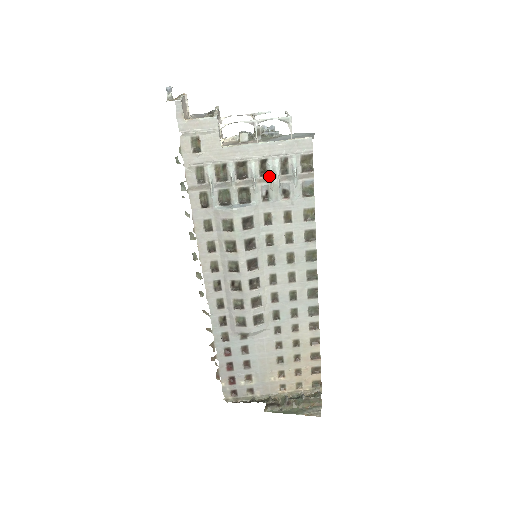
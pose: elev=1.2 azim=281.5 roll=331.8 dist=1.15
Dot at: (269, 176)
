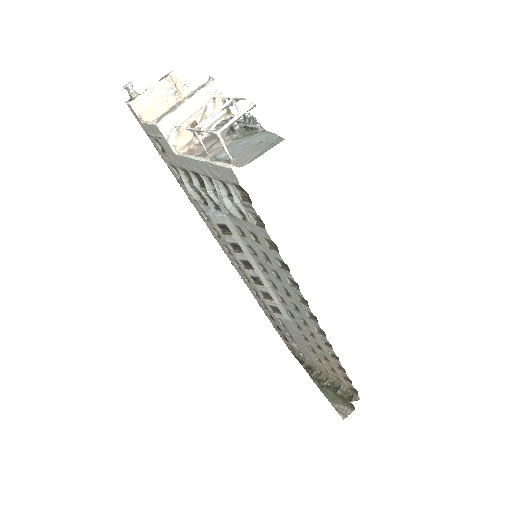
Dot at: (219, 194)
